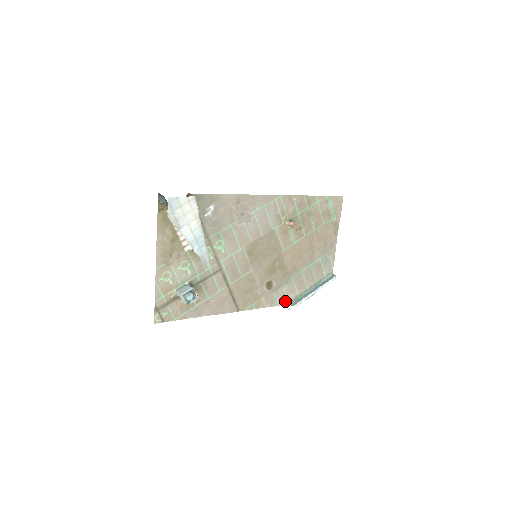
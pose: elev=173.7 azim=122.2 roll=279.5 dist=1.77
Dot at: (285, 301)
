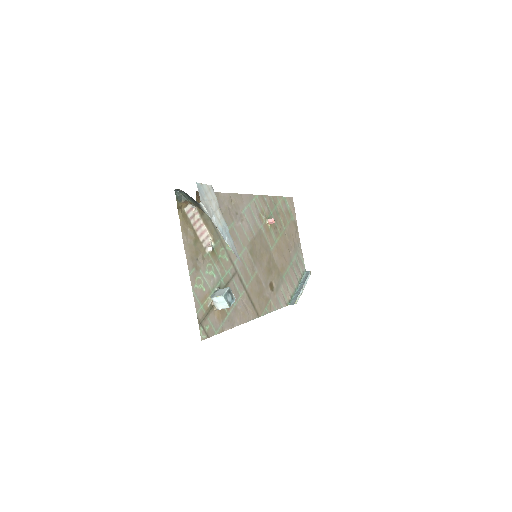
Dot at: (285, 302)
